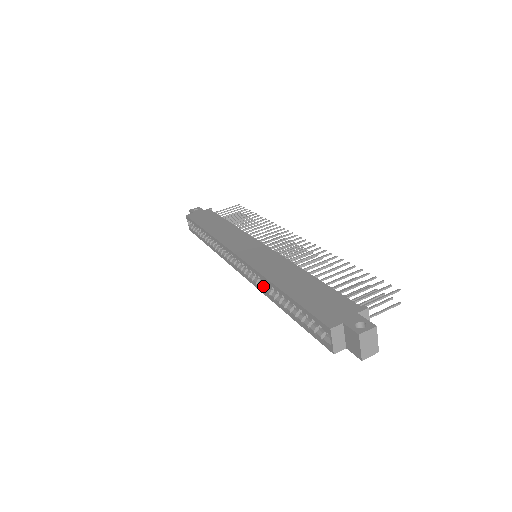
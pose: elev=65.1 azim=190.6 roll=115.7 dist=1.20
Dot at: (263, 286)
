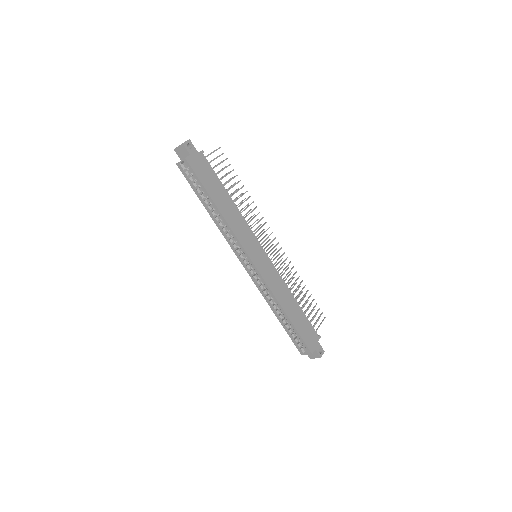
Dot at: (268, 296)
